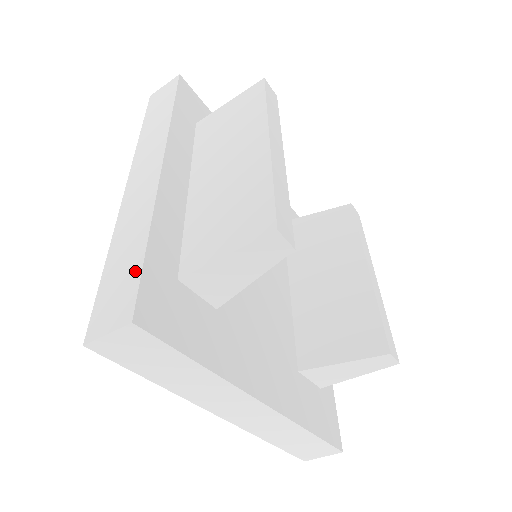
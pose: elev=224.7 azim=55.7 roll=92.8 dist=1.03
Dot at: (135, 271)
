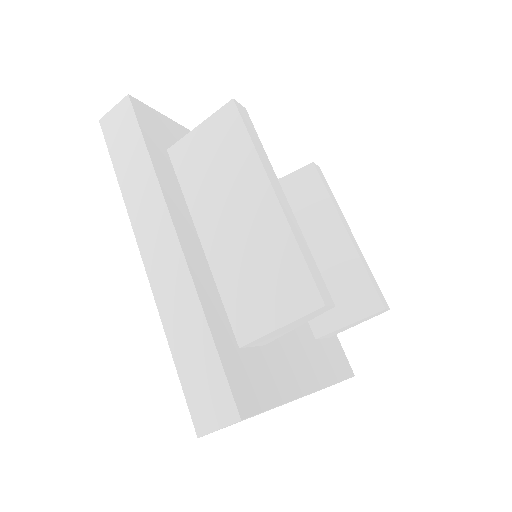
Dot at: (215, 368)
